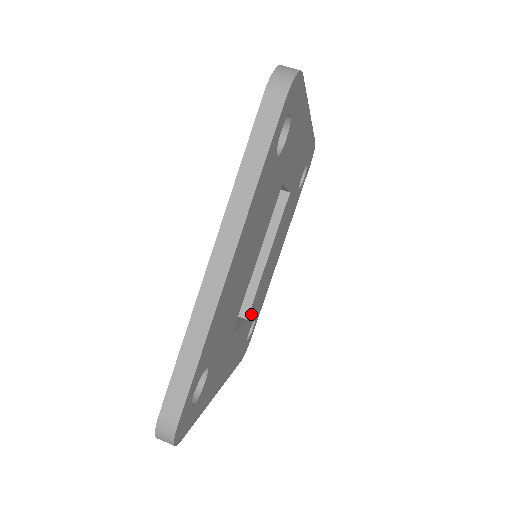
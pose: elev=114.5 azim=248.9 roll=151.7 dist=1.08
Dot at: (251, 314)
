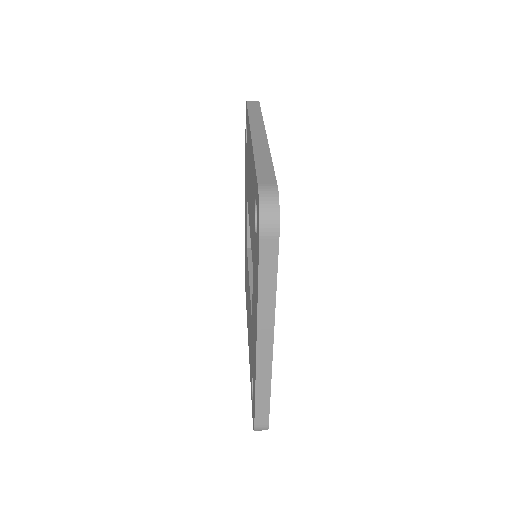
Dot at: occluded
